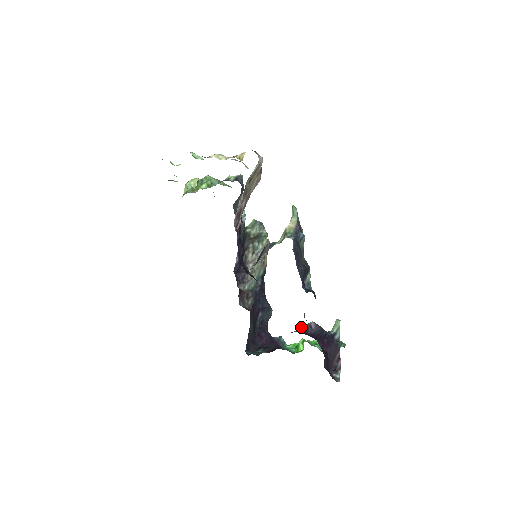
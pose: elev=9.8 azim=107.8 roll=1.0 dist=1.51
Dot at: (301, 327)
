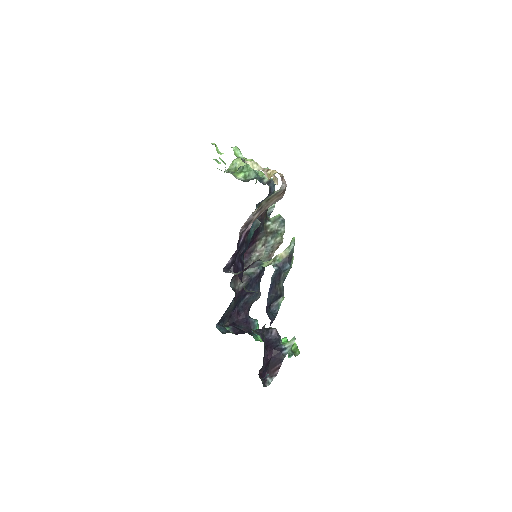
Dot at: (265, 328)
